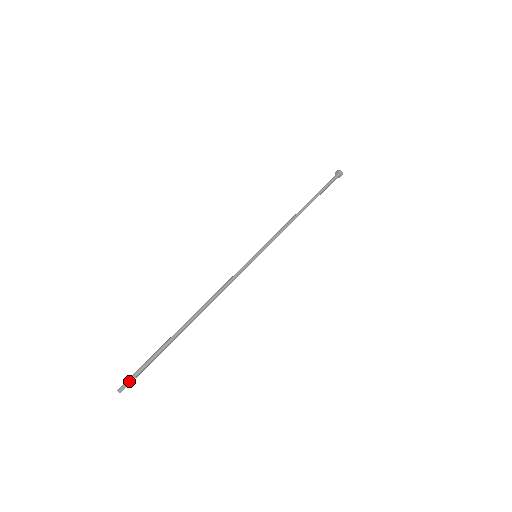
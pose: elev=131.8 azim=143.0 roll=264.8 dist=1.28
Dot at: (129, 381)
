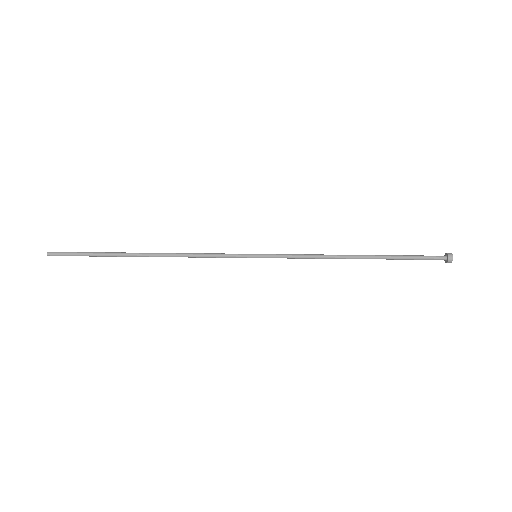
Dot at: (60, 253)
